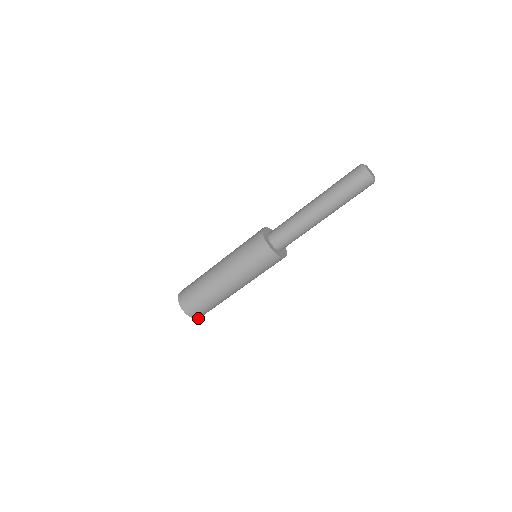
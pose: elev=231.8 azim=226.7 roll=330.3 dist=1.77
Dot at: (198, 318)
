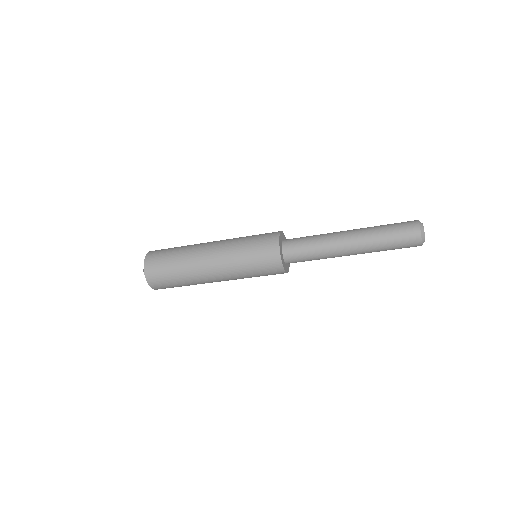
Dot at: (151, 287)
